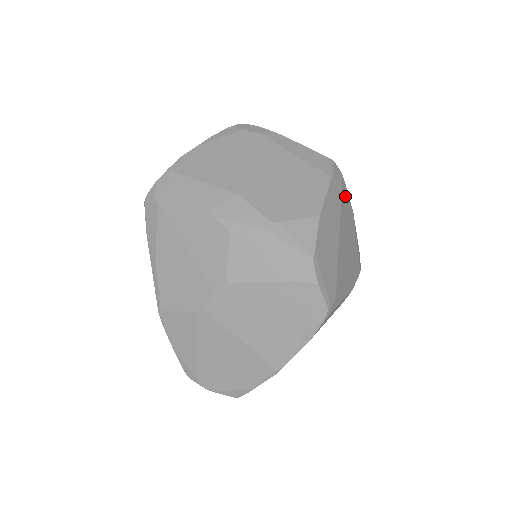
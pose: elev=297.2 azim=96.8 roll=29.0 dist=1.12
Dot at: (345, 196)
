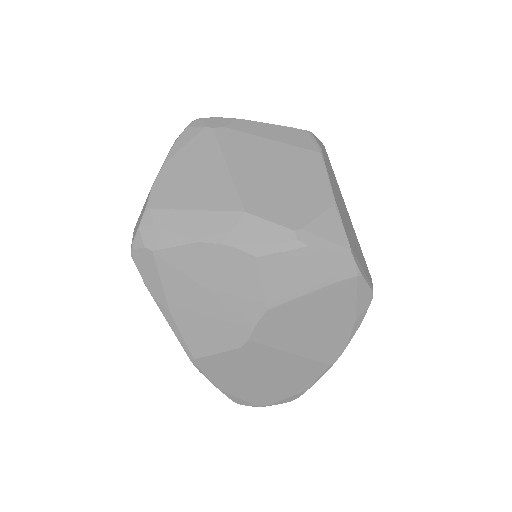
Dot at: occluded
